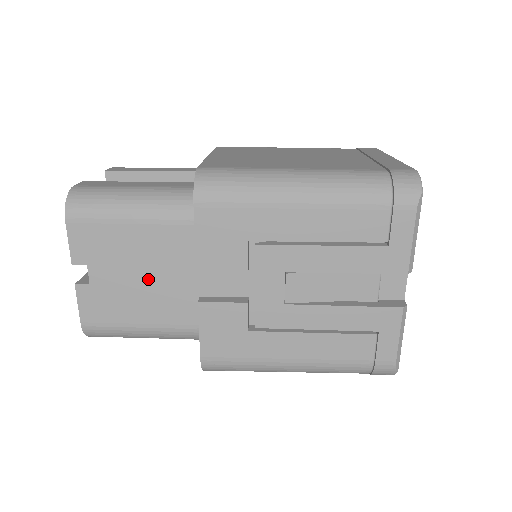
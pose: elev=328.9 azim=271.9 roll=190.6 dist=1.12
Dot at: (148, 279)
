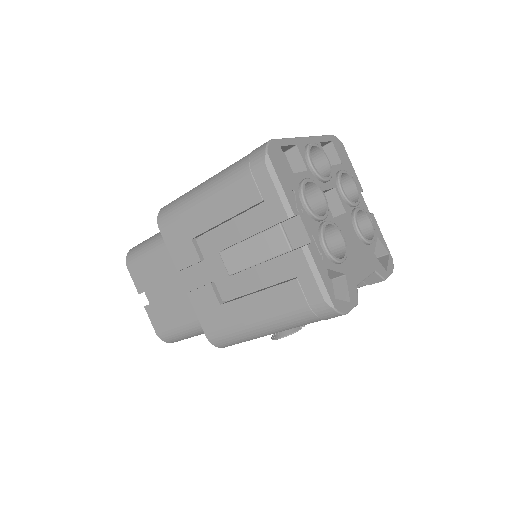
Dot at: (171, 290)
